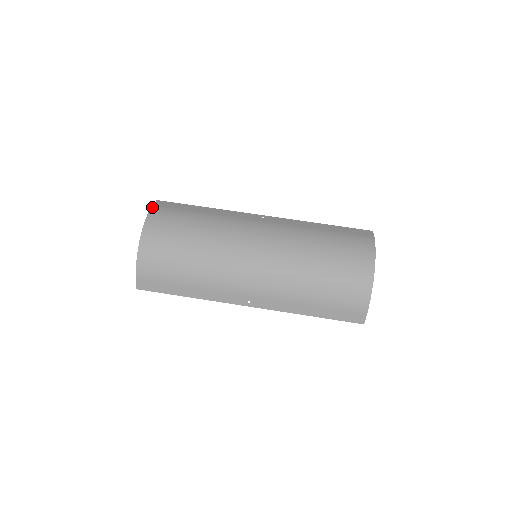
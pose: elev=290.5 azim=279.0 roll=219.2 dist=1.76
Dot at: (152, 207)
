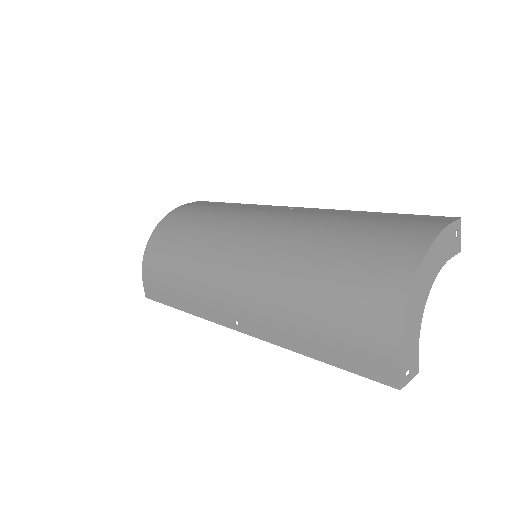
Dot at: (183, 205)
